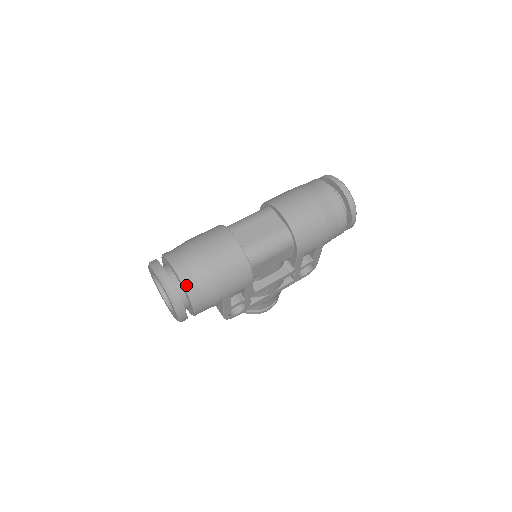
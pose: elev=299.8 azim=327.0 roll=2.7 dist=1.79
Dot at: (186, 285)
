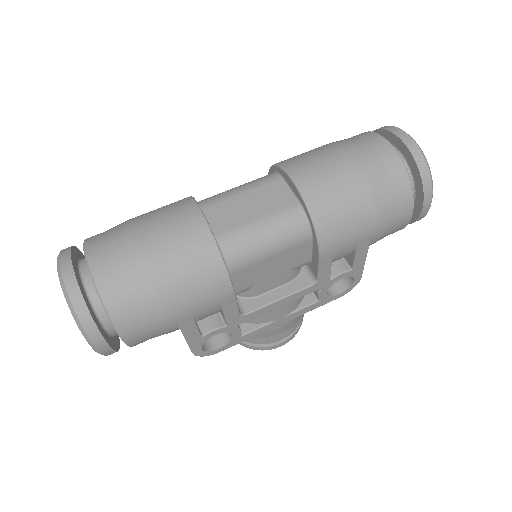
Dot at: (102, 292)
